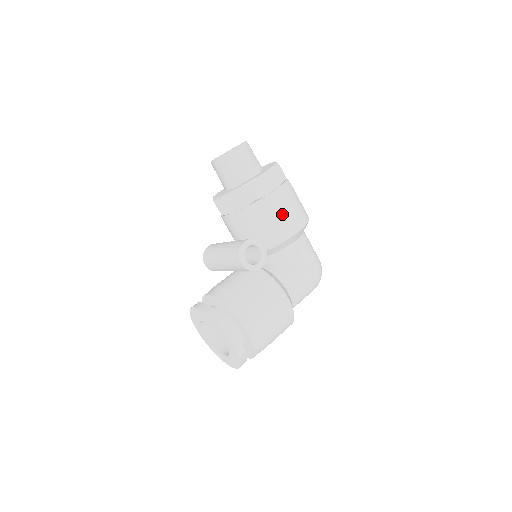
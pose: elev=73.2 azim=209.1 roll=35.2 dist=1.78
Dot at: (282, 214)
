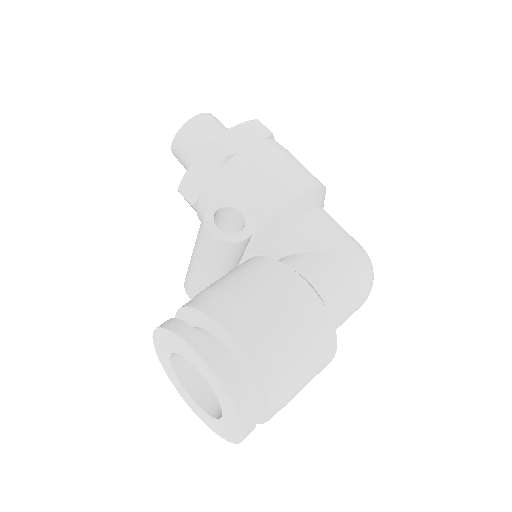
Dot at: (272, 170)
